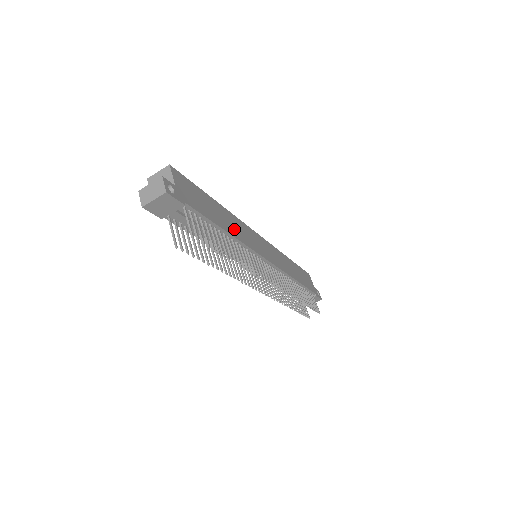
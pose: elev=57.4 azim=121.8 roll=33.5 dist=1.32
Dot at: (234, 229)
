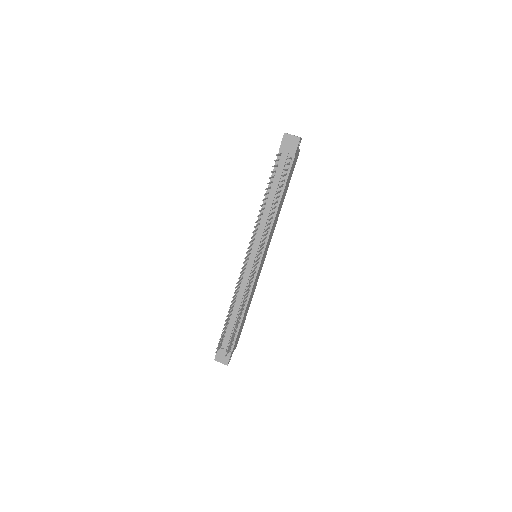
Dot at: (277, 214)
